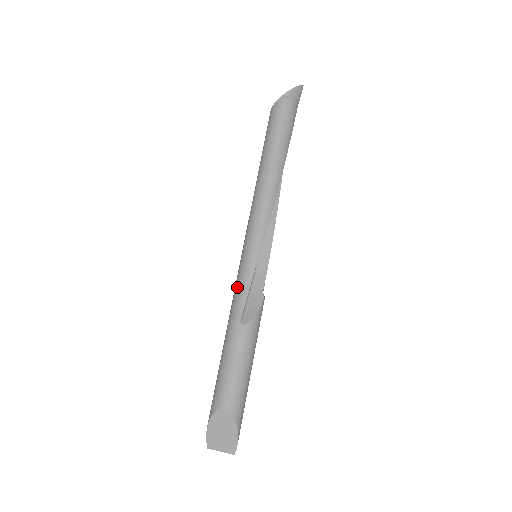
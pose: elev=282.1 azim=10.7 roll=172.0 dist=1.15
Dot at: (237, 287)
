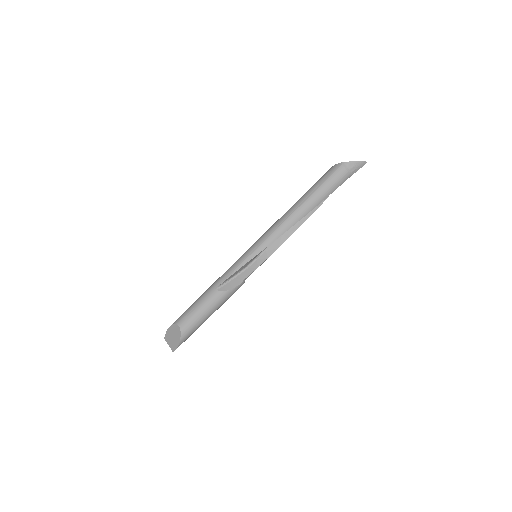
Dot at: (231, 267)
